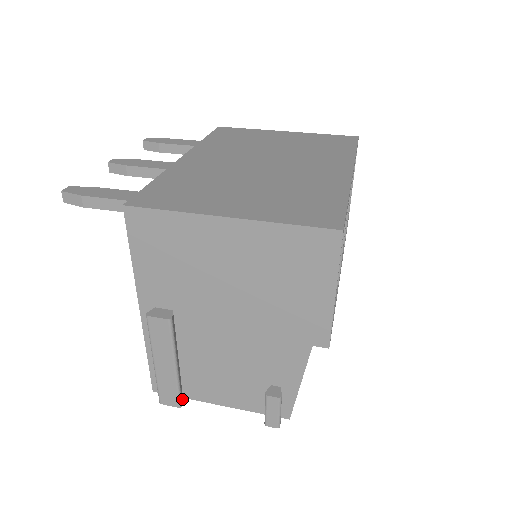
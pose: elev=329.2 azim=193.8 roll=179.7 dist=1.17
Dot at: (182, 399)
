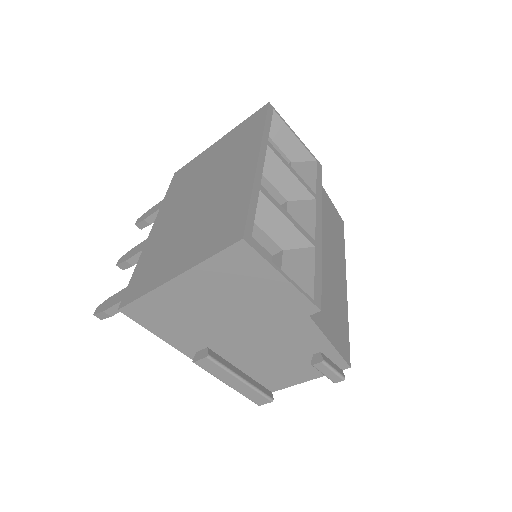
Dot at: (270, 395)
